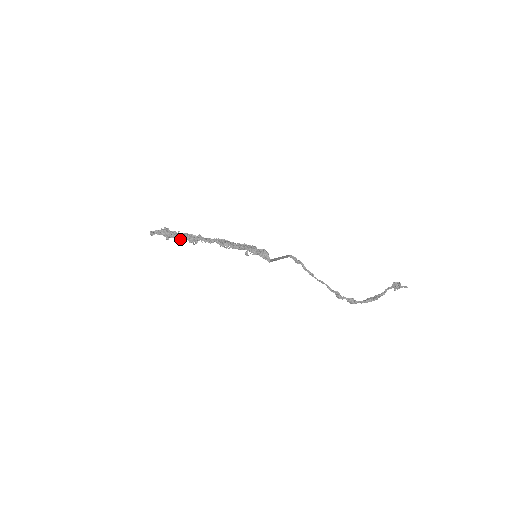
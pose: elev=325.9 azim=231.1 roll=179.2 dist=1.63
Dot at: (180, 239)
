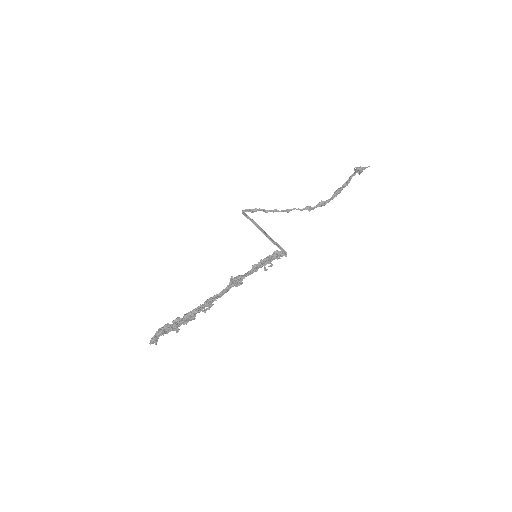
Dot at: (193, 319)
